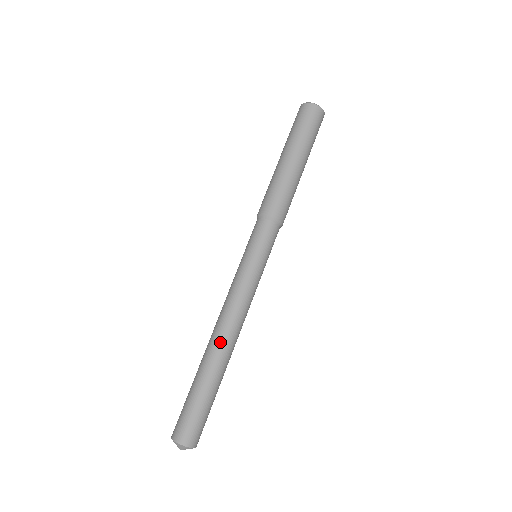
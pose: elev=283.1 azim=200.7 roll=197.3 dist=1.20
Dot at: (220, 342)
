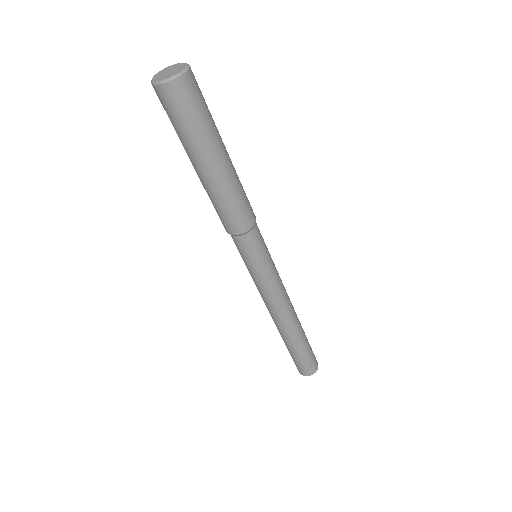
Dot at: (280, 327)
